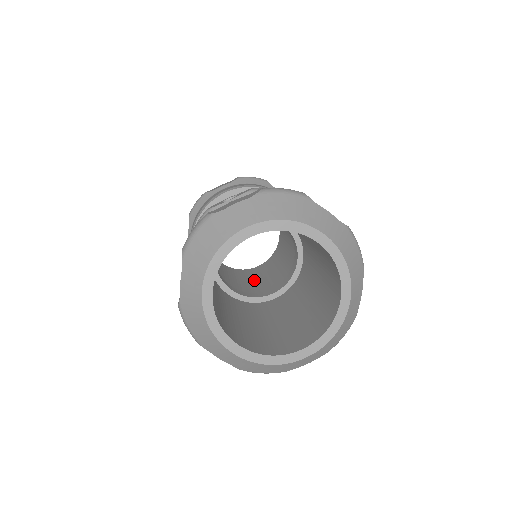
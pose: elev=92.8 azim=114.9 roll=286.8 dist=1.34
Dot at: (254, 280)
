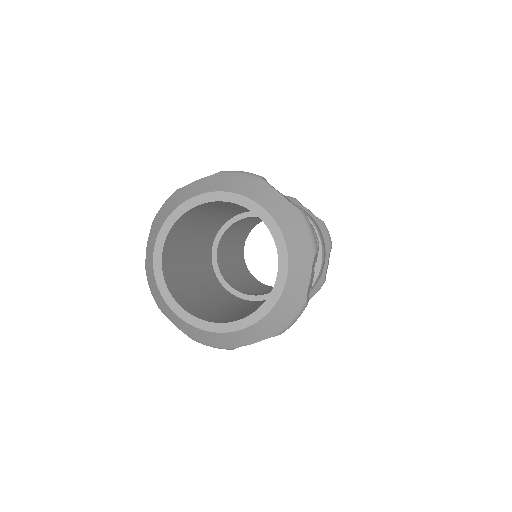
Dot at: occluded
